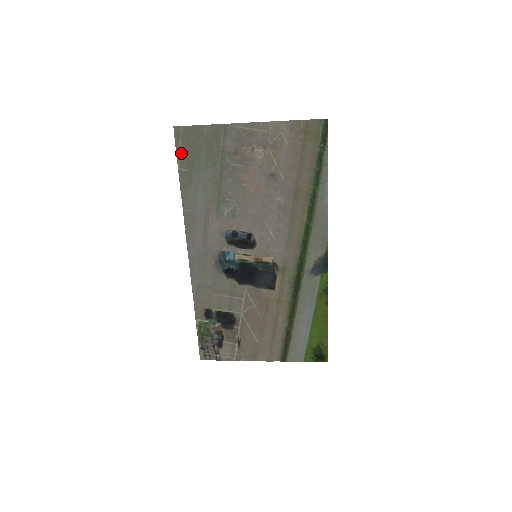
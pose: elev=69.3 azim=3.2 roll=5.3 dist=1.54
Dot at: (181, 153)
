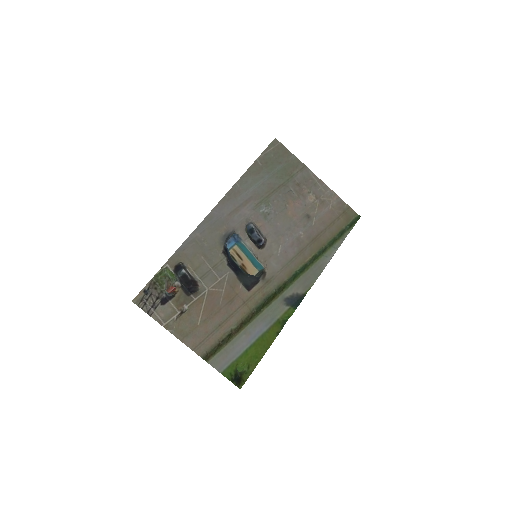
Dot at: (267, 154)
